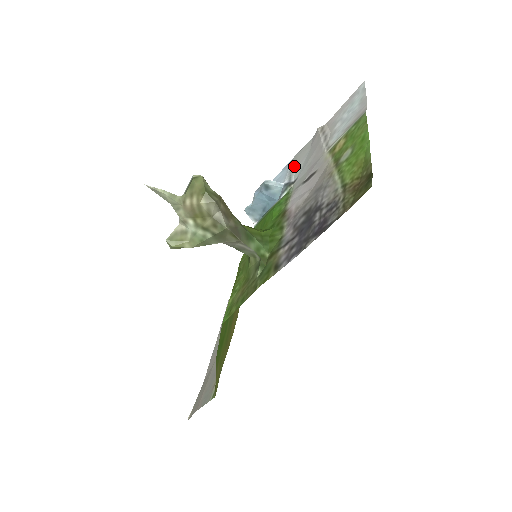
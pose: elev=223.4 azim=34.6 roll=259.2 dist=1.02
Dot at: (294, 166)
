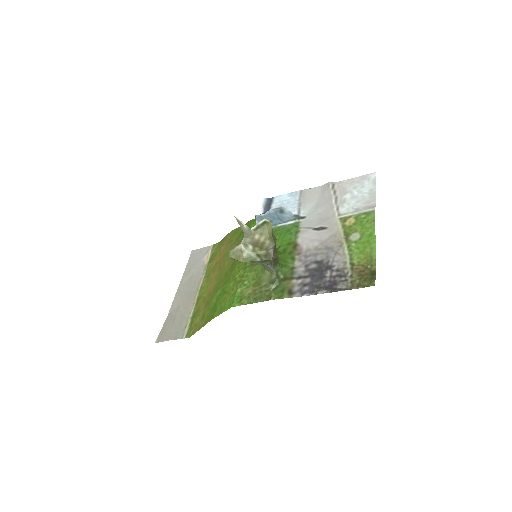
Dot at: (303, 201)
